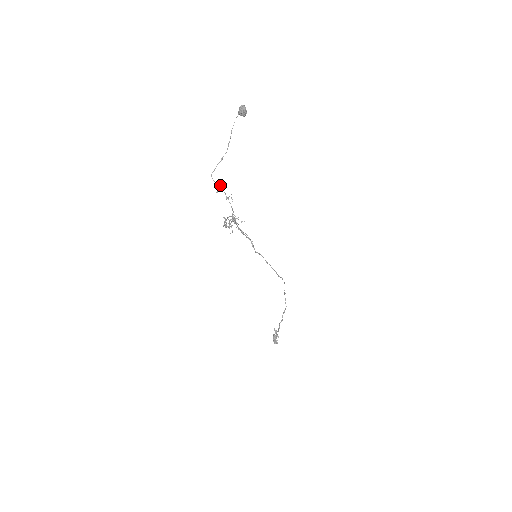
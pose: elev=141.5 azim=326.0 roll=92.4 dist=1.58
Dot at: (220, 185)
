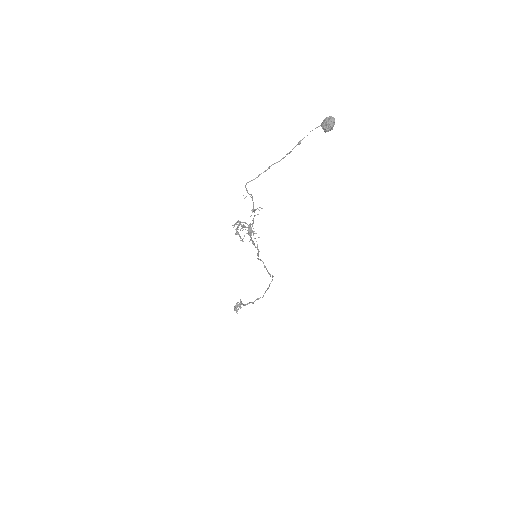
Dot at: occluded
